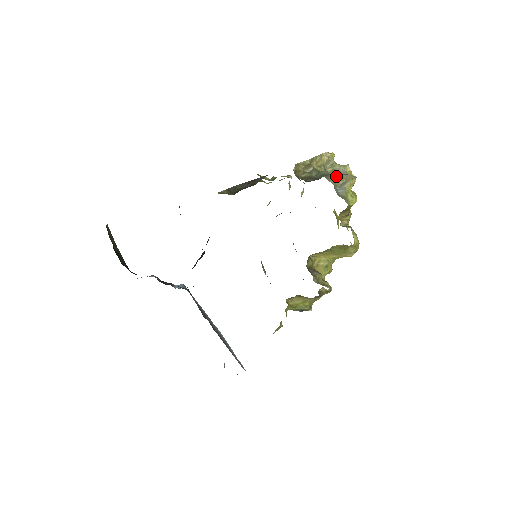
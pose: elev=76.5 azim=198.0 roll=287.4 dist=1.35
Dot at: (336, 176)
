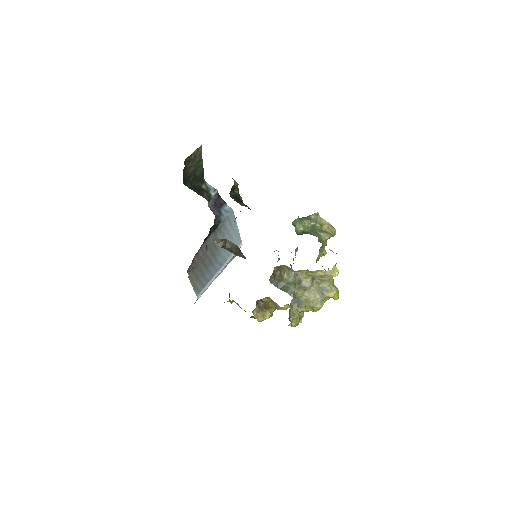
Dot at: (314, 290)
